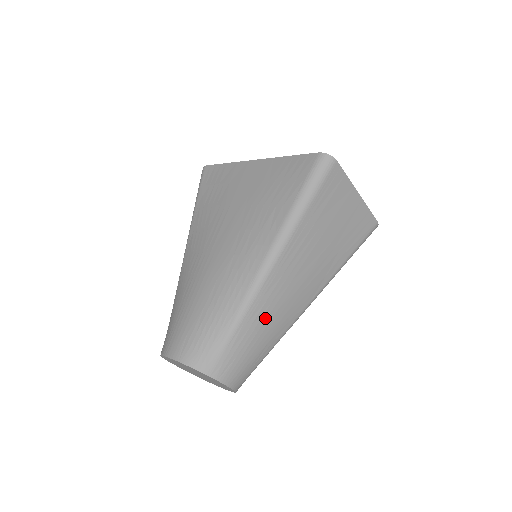
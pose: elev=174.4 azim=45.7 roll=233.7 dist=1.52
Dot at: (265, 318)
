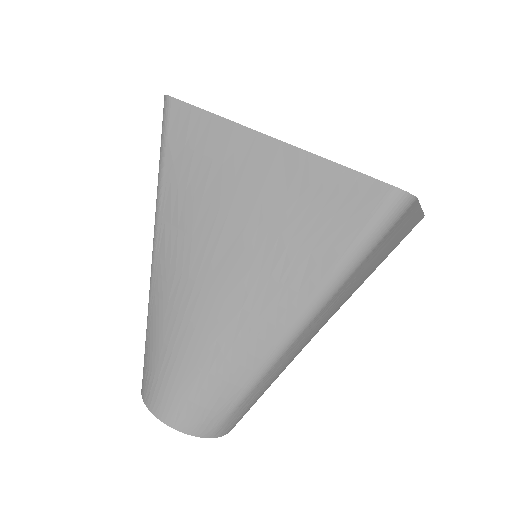
Dot at: (278, 372)
